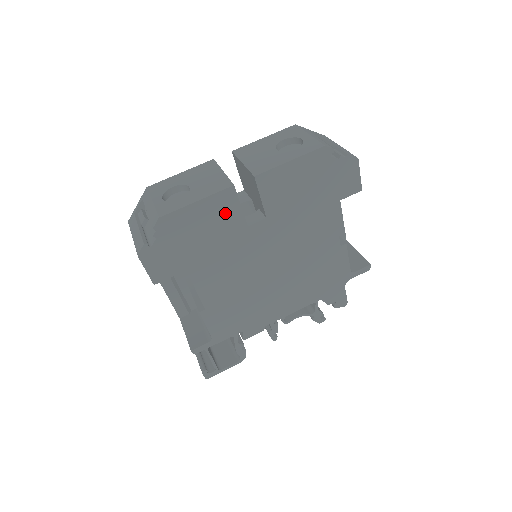
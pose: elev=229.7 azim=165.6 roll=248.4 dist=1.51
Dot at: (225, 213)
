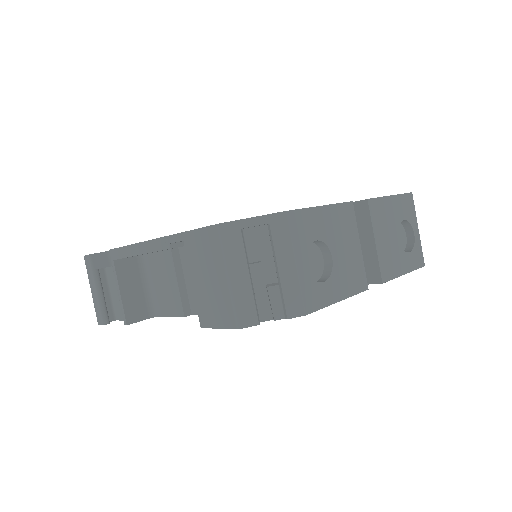
Dot at: occluded
